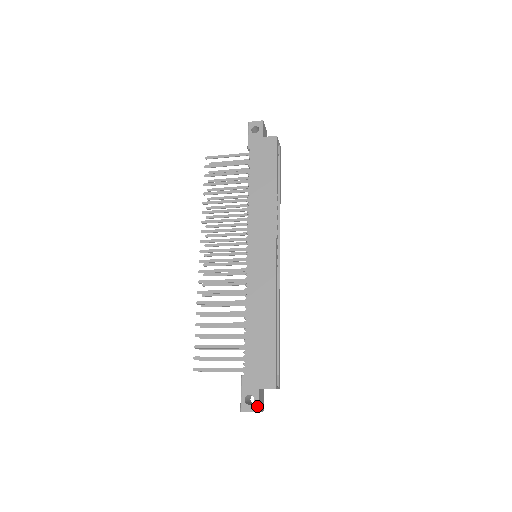
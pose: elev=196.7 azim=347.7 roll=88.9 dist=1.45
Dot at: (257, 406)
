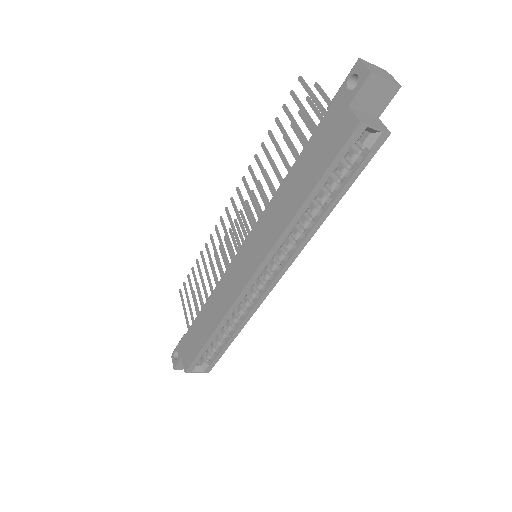
Dot at: (175, 365)
